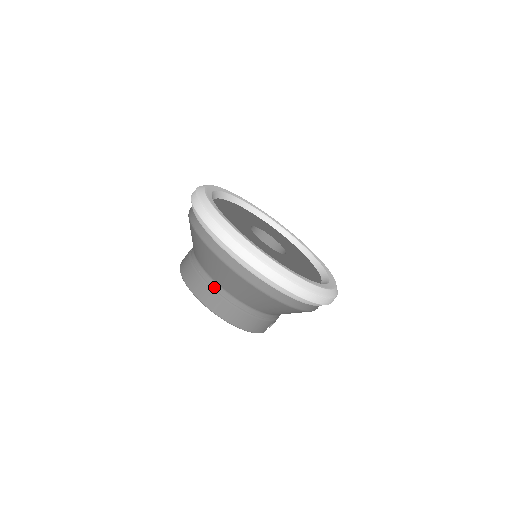
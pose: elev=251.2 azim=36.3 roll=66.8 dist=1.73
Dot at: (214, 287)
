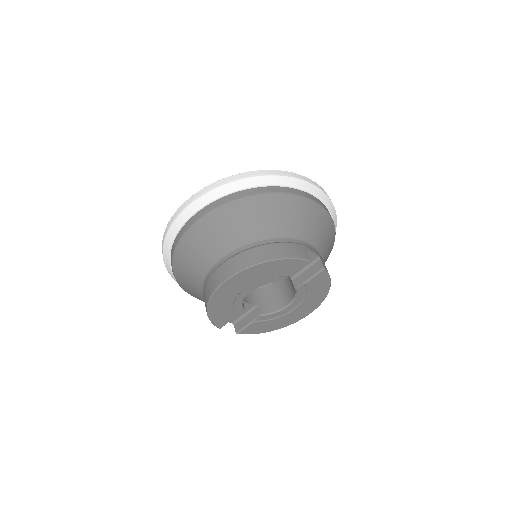
Dot at: (219, 265)
